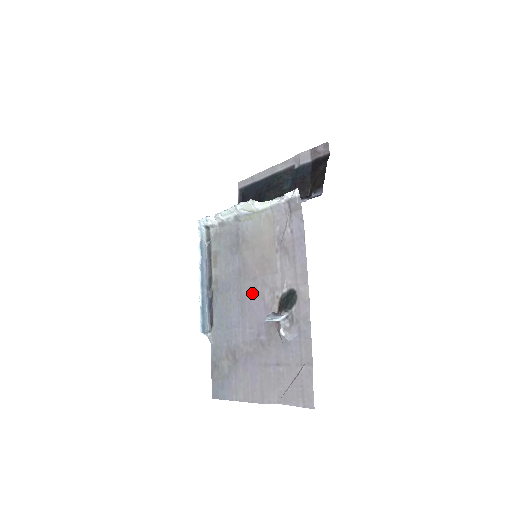
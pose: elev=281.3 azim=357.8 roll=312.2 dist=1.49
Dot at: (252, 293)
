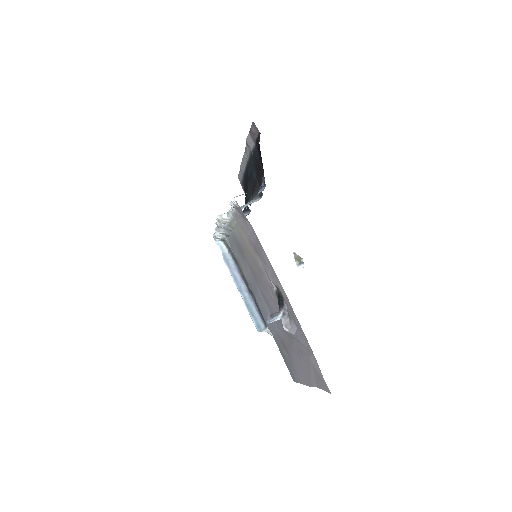
Dot at: (265, 292)
